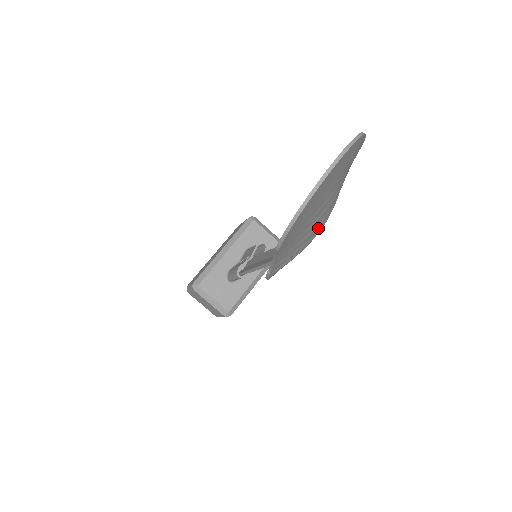
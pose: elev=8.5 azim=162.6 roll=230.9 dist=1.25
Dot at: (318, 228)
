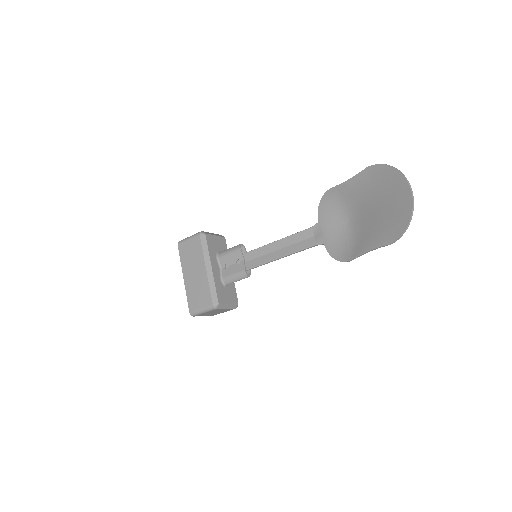
Dot at: (362, 220)
